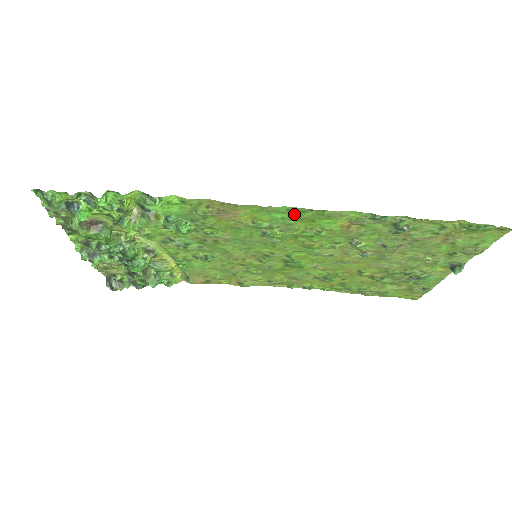
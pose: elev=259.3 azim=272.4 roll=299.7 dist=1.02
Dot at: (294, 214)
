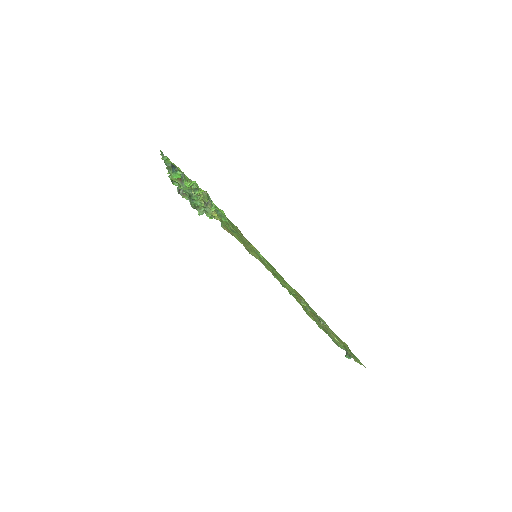
Dot at: (274, 269)
